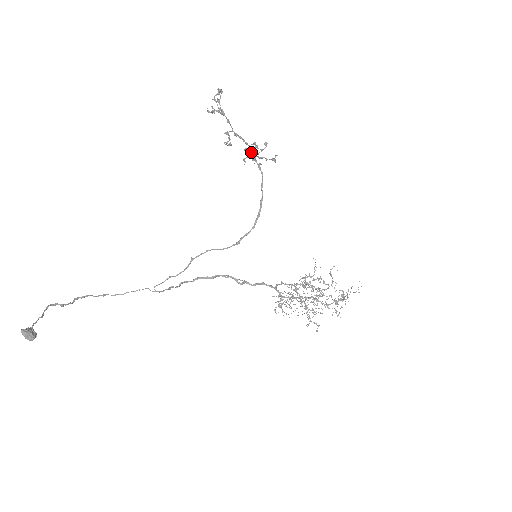
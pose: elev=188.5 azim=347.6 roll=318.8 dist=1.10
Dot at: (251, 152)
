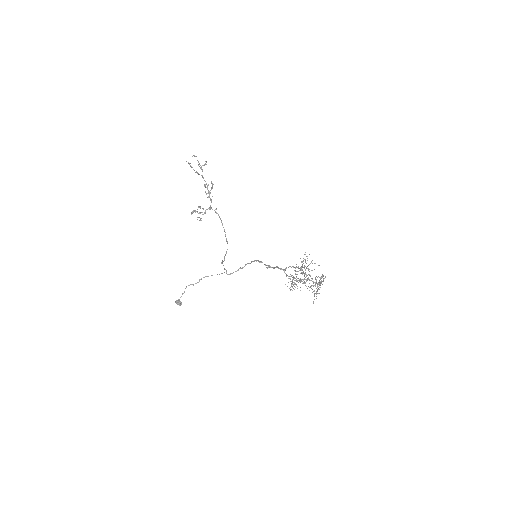
Dot at: (202, 208)
